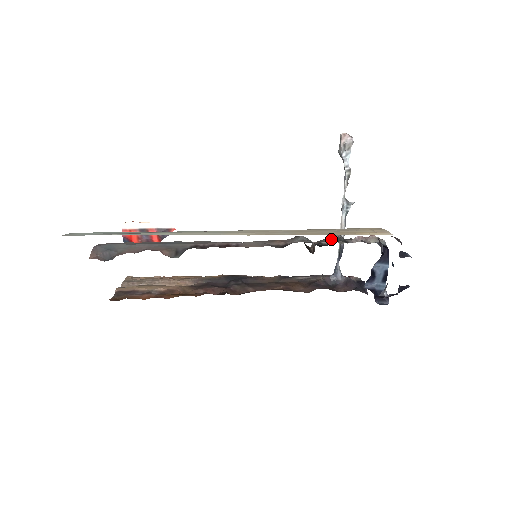
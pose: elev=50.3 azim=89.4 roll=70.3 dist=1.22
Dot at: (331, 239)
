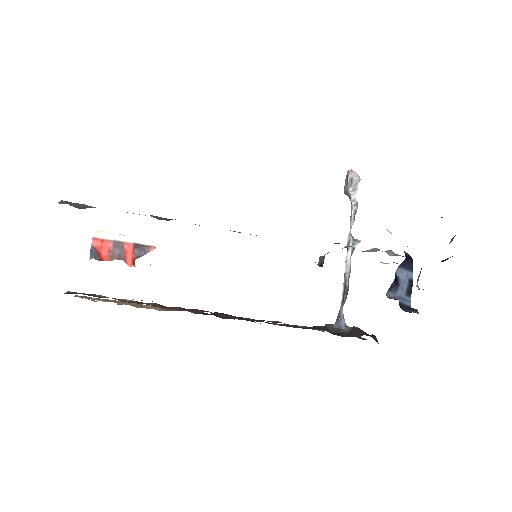
Dot at: occluded
